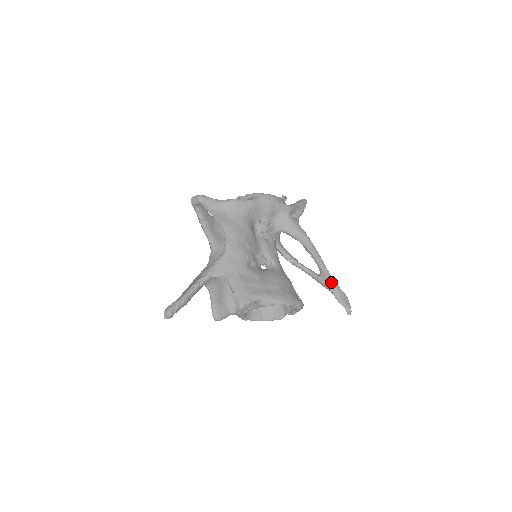
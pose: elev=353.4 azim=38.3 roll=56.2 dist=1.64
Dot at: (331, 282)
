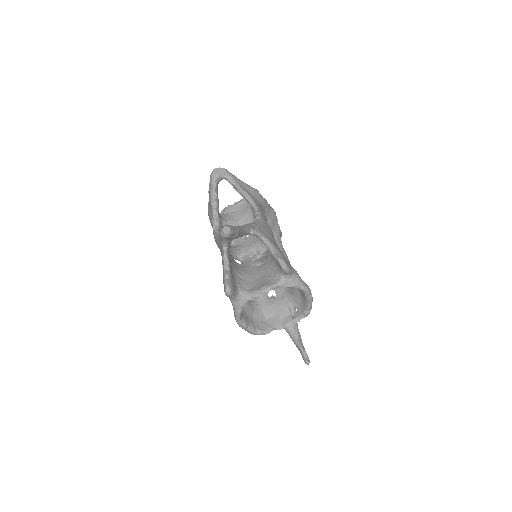
Dot at: (296, 324)
